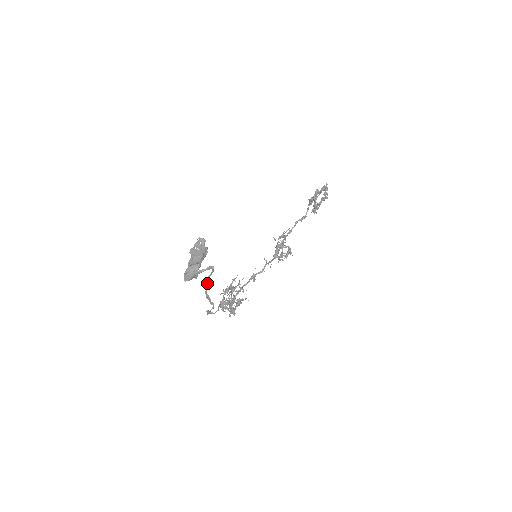
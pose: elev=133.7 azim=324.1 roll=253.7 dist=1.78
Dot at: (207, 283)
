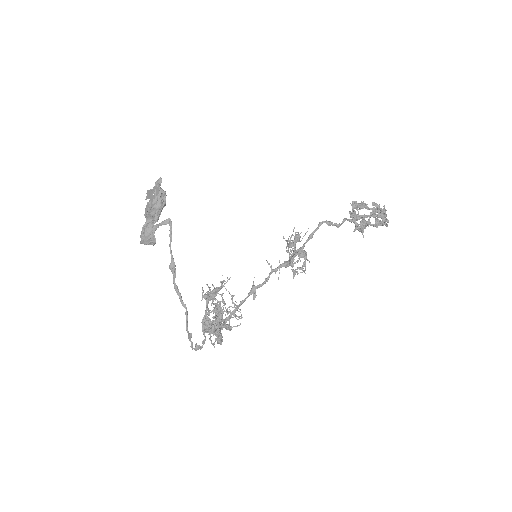
Dot at: (172, 259)
